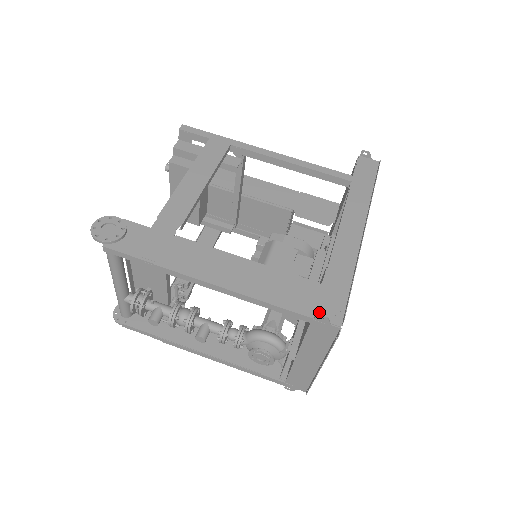
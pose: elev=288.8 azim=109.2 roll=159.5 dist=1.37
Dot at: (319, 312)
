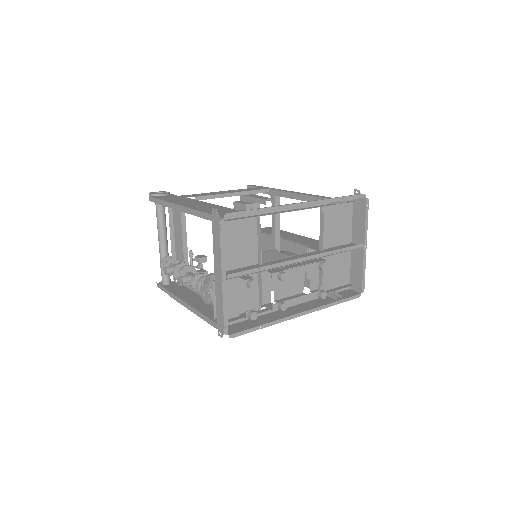
Dot at: (219, 214)
